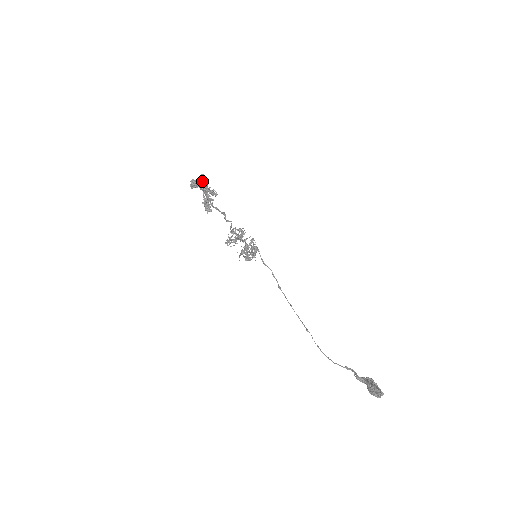
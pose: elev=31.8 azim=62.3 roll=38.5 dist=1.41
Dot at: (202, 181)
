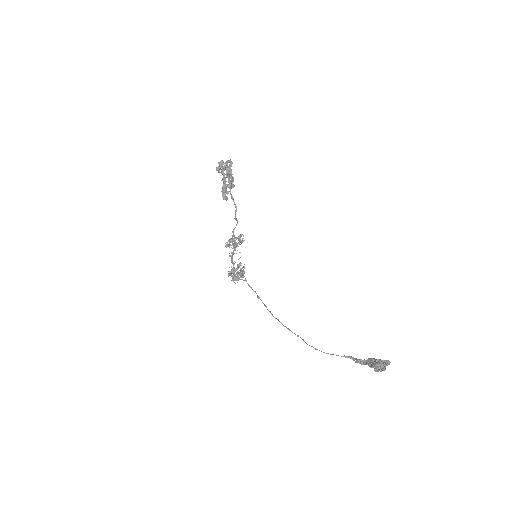
Dot at: occluded
